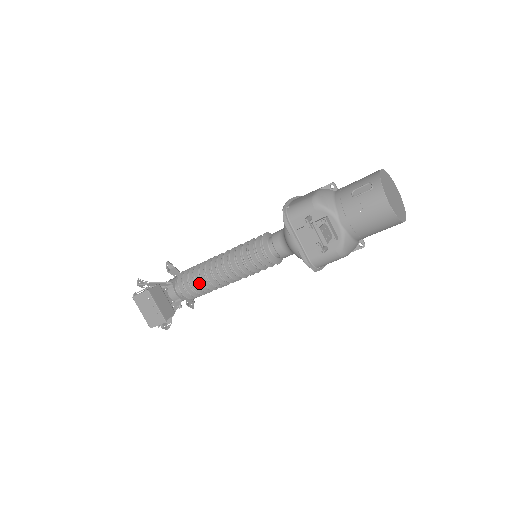
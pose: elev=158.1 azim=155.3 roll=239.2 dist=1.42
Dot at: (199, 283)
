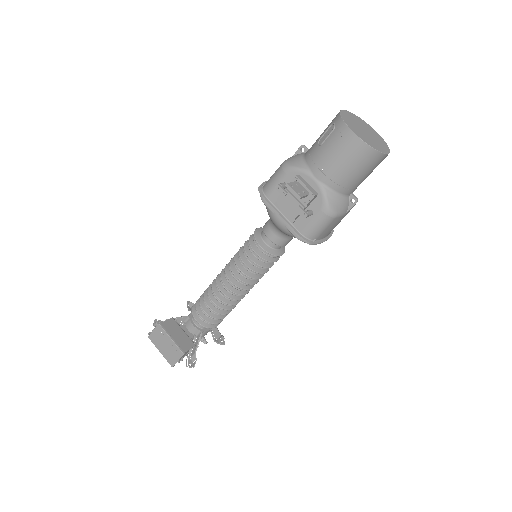
Dot at: (211, 305)
